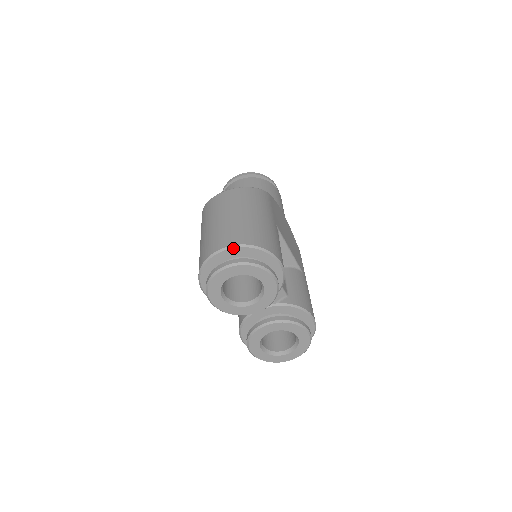
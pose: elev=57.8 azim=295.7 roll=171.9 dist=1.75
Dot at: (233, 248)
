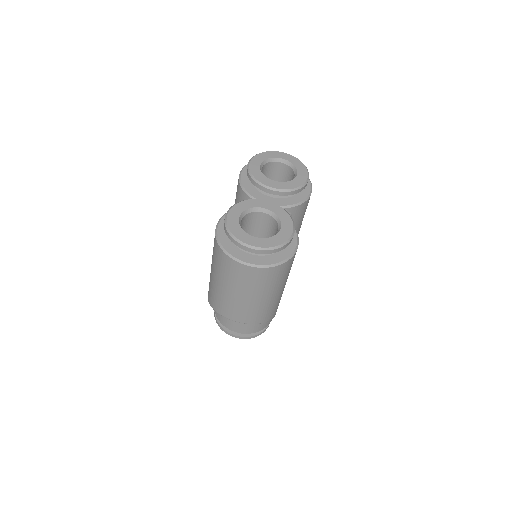
Dot at: occluded
